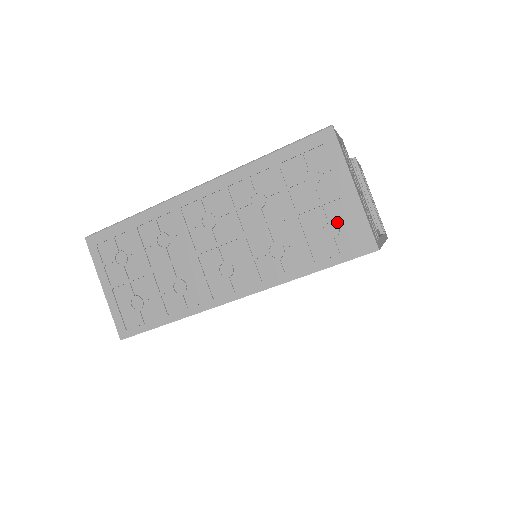
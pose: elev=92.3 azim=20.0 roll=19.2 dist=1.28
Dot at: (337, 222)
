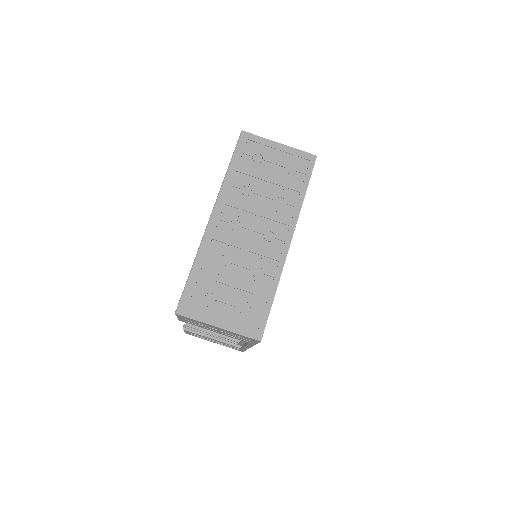
Dot at: (289, 163)
